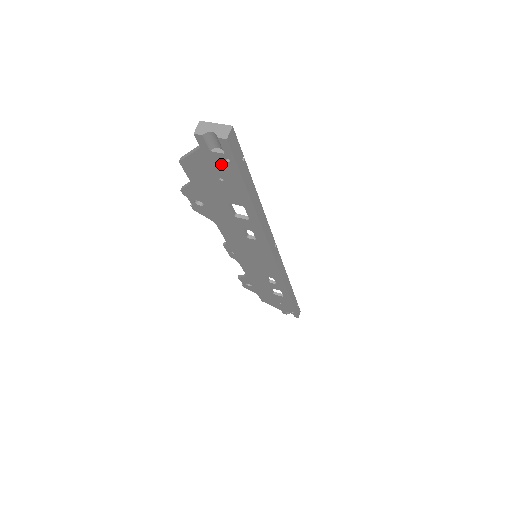
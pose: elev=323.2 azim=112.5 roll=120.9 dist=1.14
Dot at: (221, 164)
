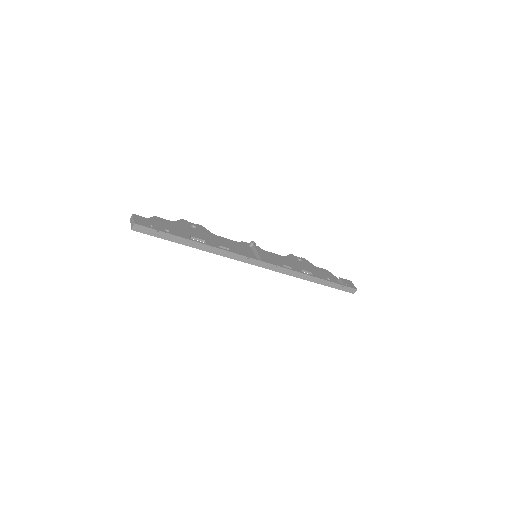
Dot at: occluded
